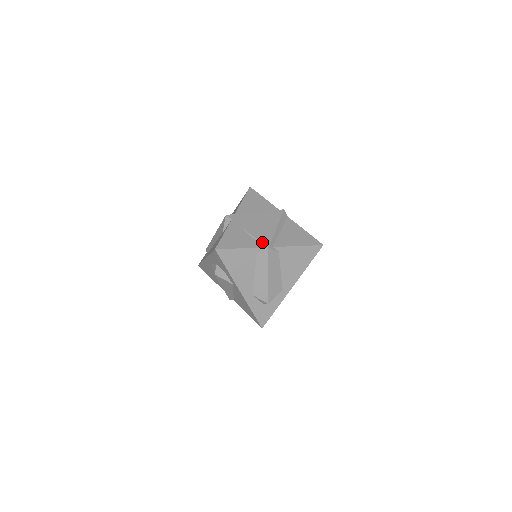
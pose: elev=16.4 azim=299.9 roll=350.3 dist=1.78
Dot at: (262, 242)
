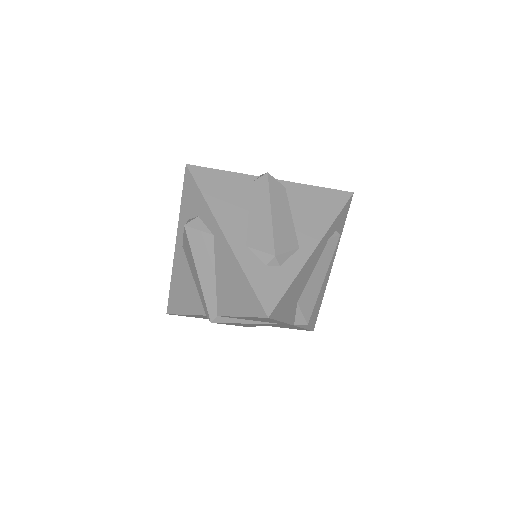
Dot at: occluded
